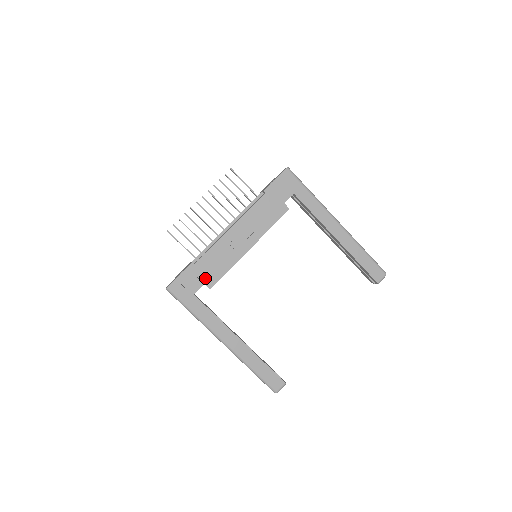
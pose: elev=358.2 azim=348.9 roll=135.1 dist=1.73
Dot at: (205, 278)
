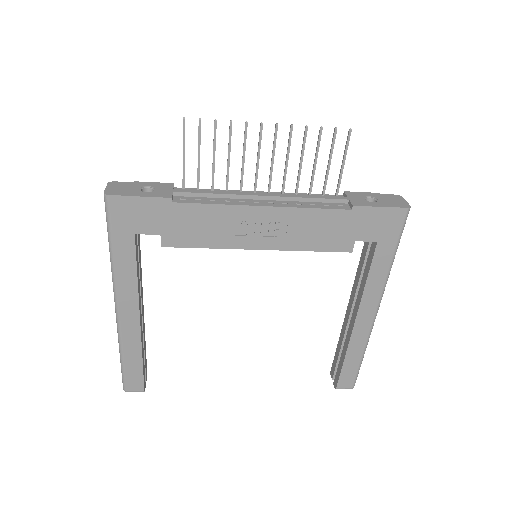
Dot at: (169, 230)
